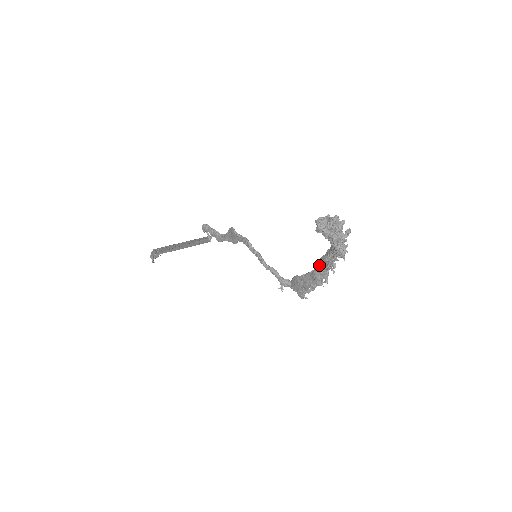
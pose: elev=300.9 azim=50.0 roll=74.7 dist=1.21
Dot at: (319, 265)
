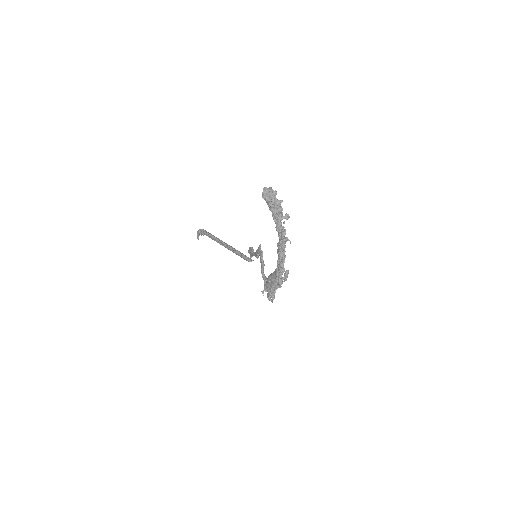
Dot at: (278, 258)
